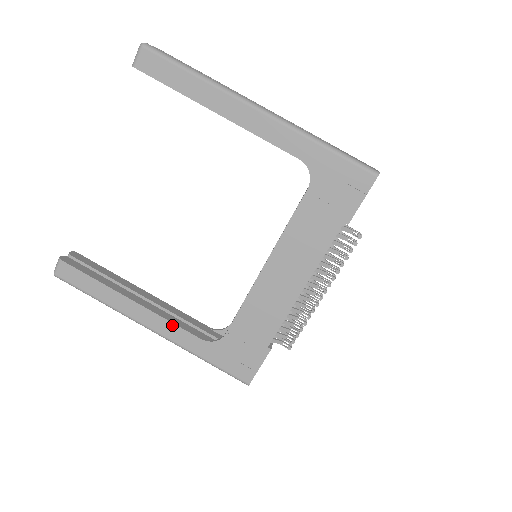
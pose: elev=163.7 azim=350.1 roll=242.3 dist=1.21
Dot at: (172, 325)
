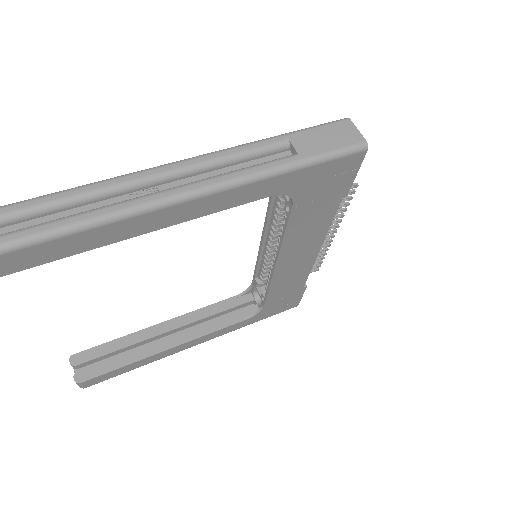
Dot at: (215, 333)
